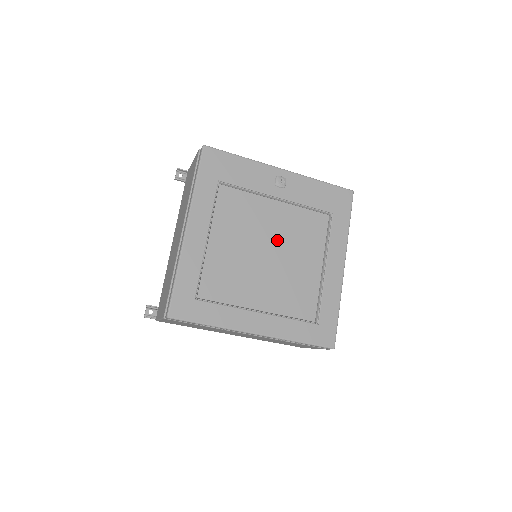
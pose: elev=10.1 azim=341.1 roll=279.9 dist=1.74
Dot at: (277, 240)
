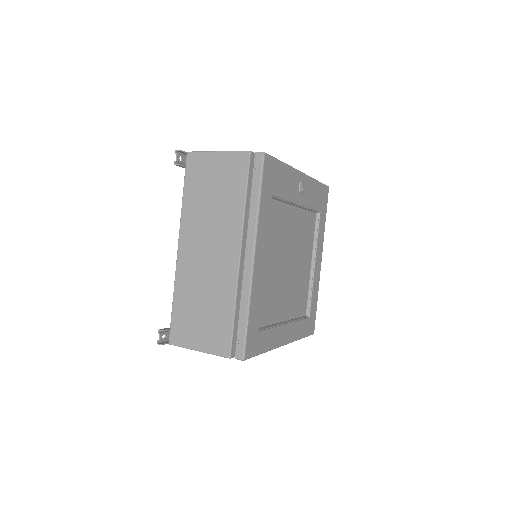
Dot at: (294, 248)
